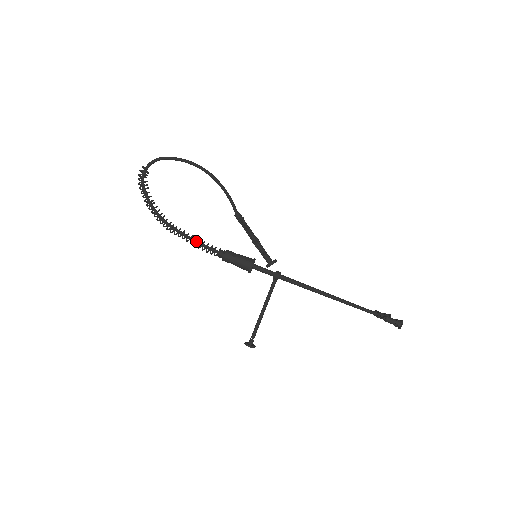
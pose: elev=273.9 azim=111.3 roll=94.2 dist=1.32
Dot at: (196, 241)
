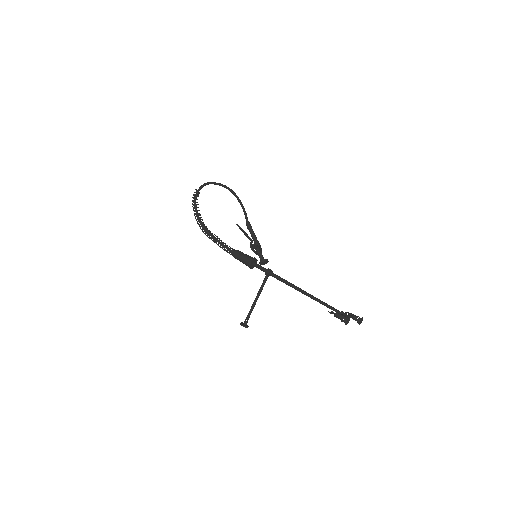
Dot at: (220, 242)
